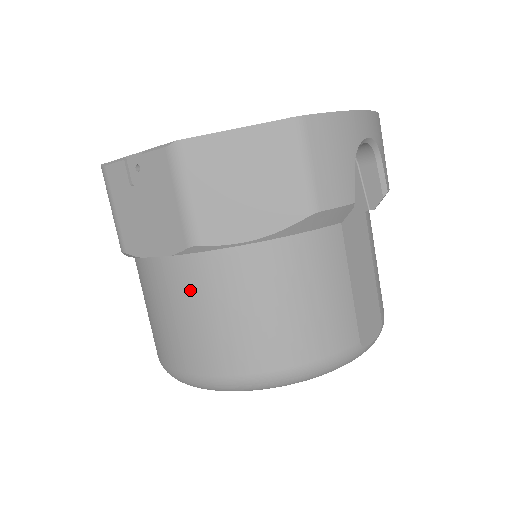
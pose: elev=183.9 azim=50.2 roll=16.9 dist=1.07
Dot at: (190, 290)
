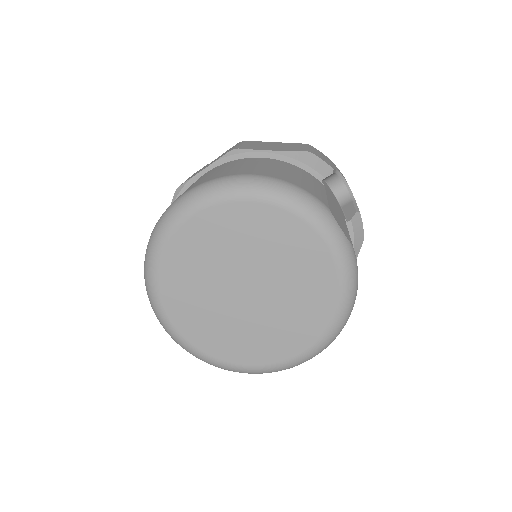
Dot at: (217, 169)
